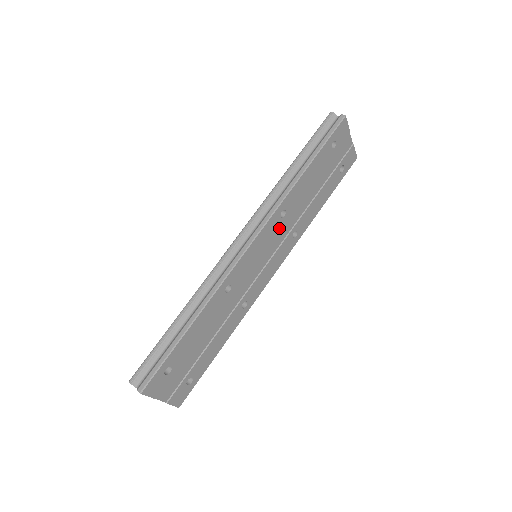
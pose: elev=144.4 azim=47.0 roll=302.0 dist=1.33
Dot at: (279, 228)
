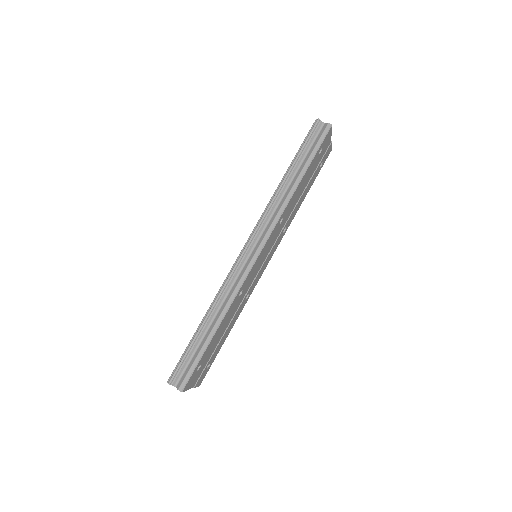
Dot at: (277, 232)
